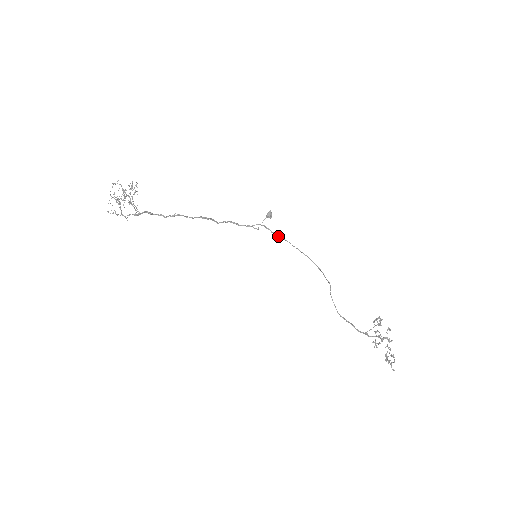
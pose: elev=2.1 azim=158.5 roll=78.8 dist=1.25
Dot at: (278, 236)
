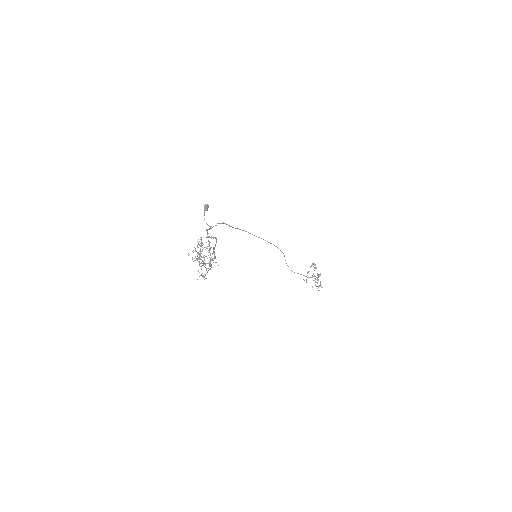
Dot at: (235, 228)
